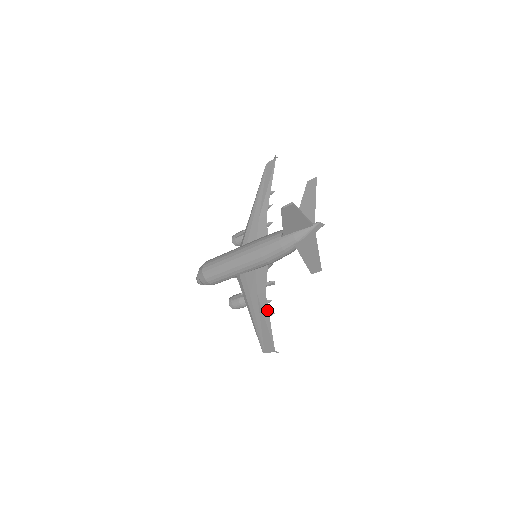
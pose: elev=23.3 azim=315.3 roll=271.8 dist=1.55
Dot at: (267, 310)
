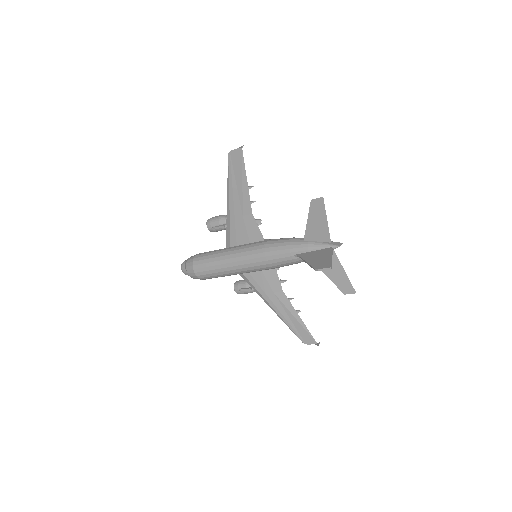
Dot at: (293, 308)
